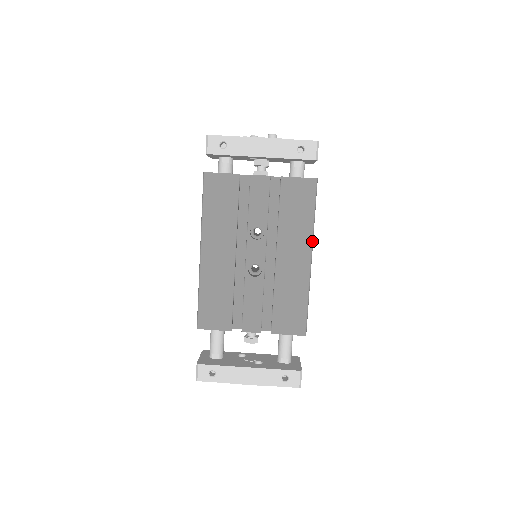
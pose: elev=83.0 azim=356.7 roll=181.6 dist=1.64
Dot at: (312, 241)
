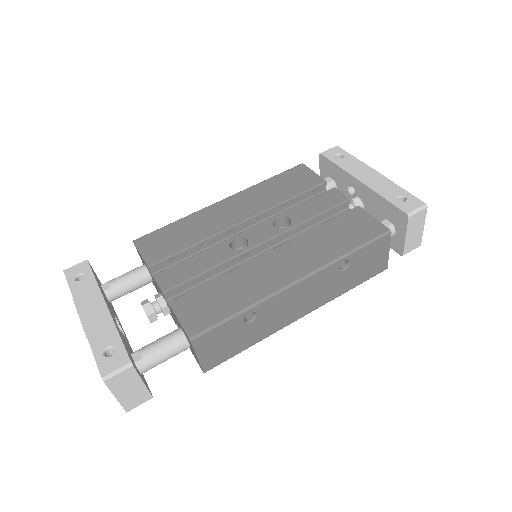
Dot at: (319, 268)
